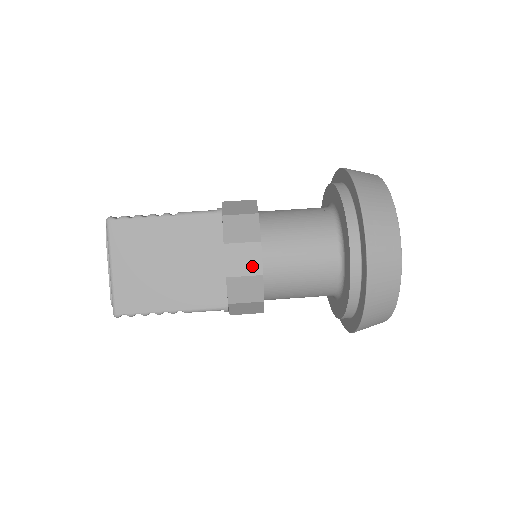
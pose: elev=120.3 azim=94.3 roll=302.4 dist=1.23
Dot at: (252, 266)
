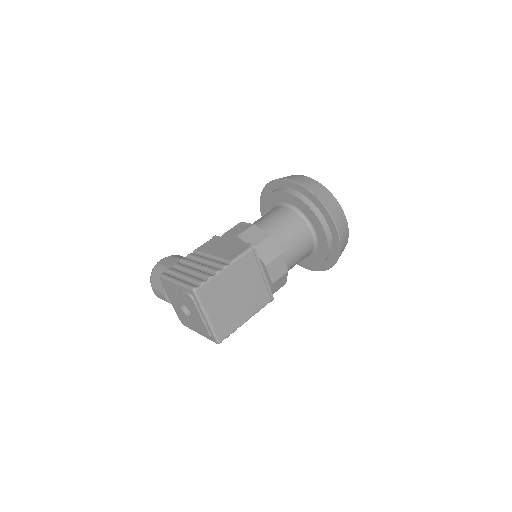
Dot at: (282, 270)
